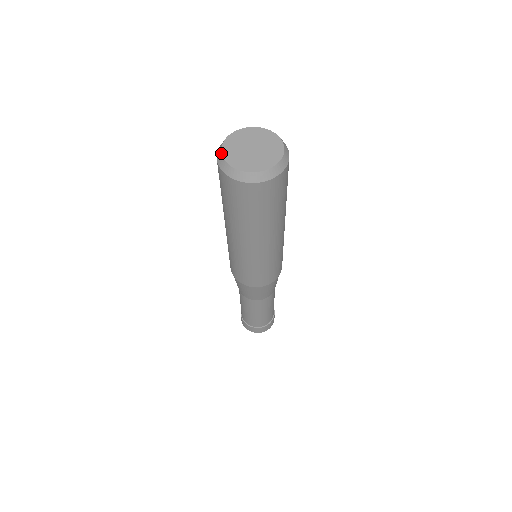
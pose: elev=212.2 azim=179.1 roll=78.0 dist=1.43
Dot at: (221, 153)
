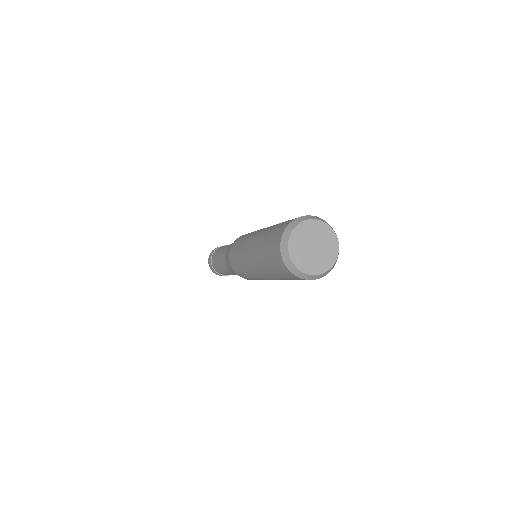
Dot at: (289, 235)
